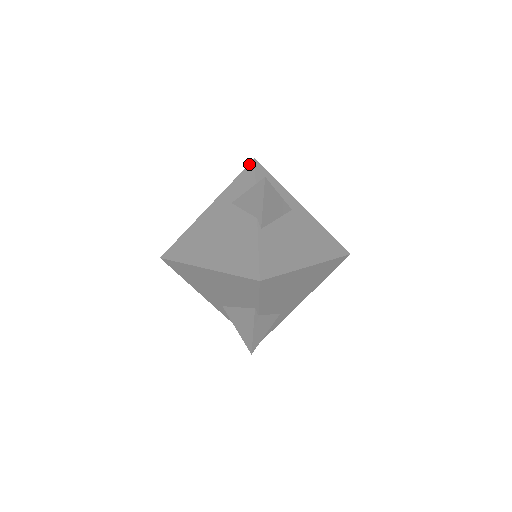
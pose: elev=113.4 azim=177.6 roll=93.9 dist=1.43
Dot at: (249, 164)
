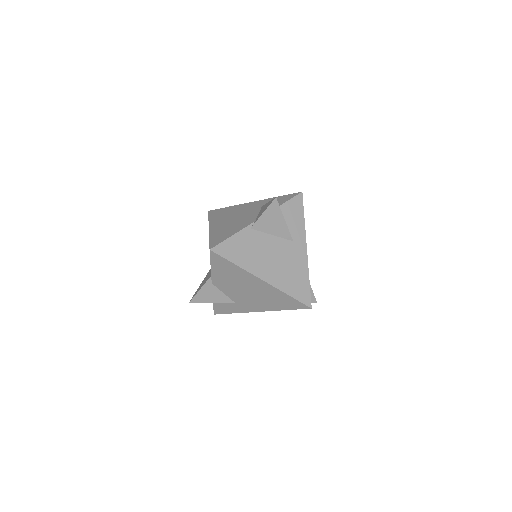
Dot at: (296, 193)
